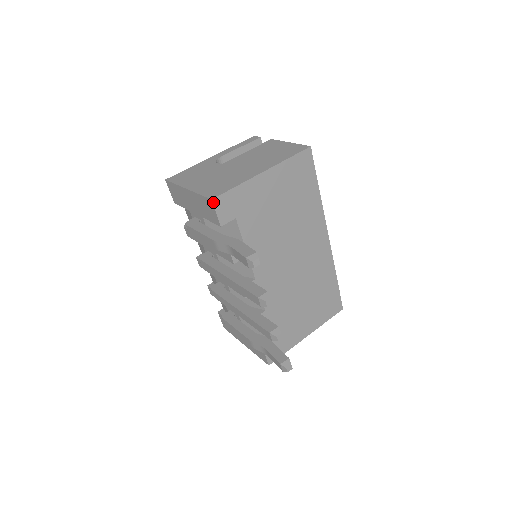
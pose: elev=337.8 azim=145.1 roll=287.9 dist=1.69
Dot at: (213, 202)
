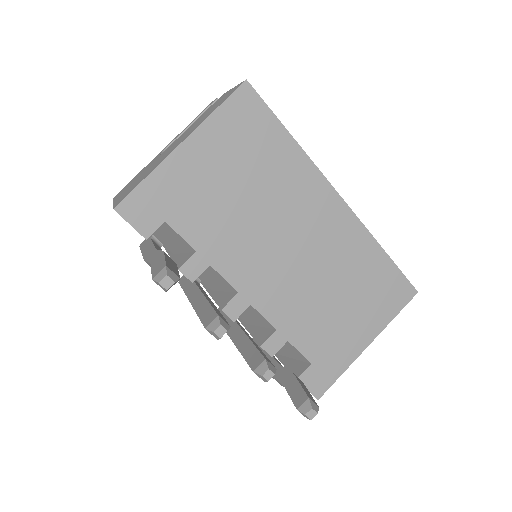
Dot at: (118, 211)
